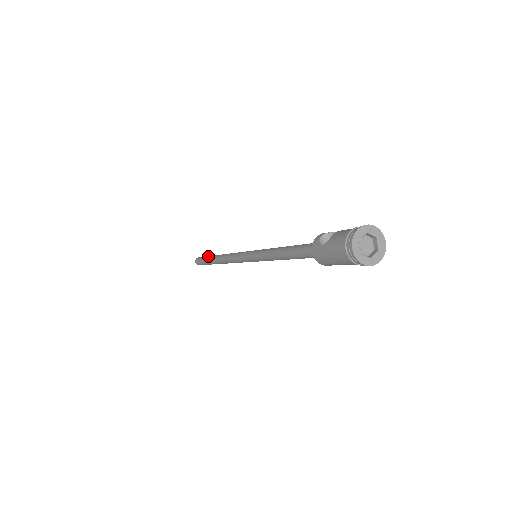
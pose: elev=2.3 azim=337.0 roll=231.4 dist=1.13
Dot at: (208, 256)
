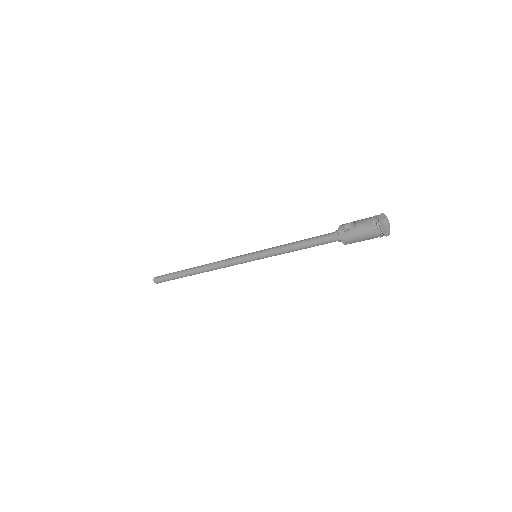
Dot at: (176, 272)
